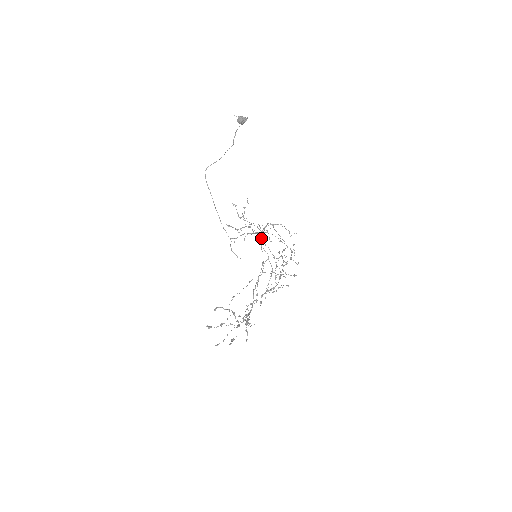
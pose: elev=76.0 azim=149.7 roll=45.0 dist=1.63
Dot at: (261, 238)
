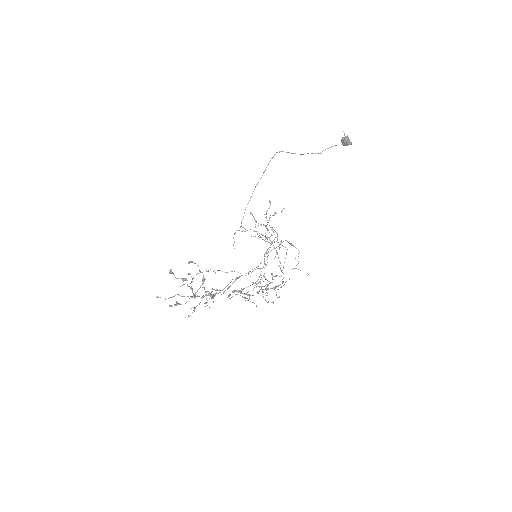
Dot at: (270, 247)
